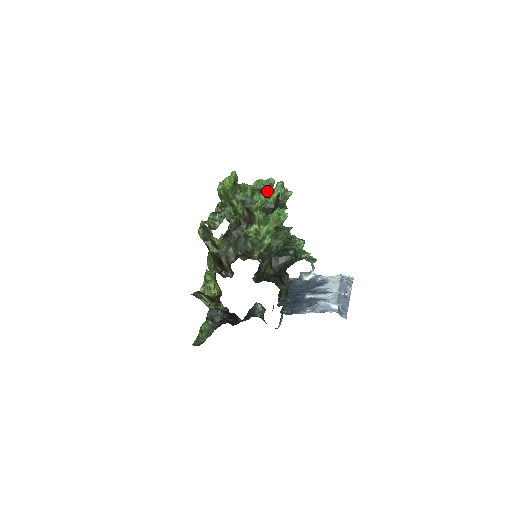
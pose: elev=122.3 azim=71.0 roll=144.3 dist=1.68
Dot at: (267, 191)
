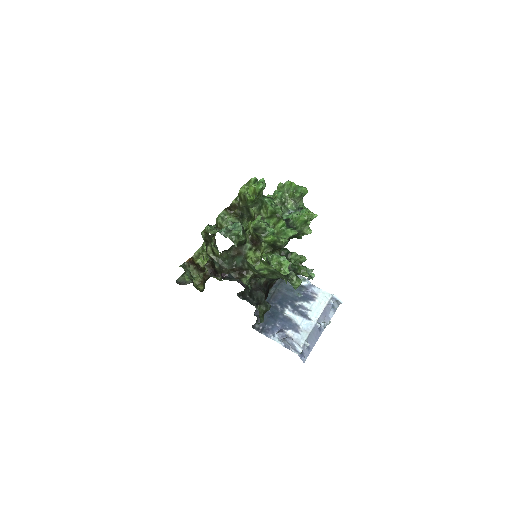
Dot at: (295, 199)
